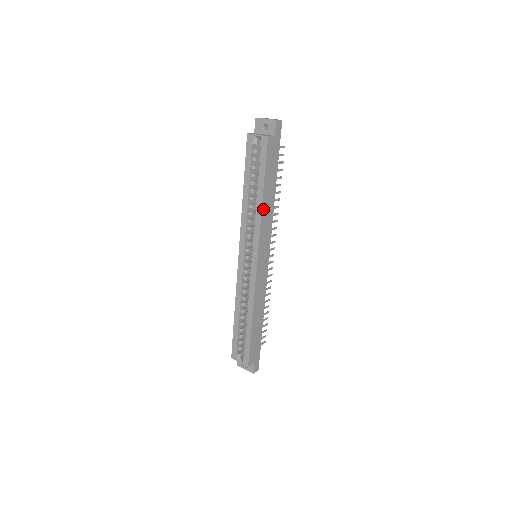
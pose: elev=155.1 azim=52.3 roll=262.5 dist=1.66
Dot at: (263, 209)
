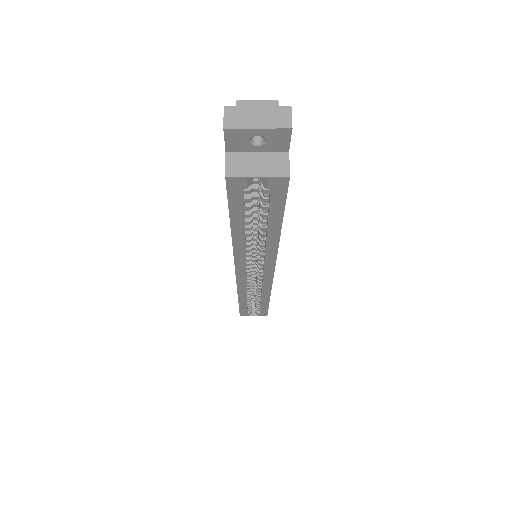
Dot at: occluded
